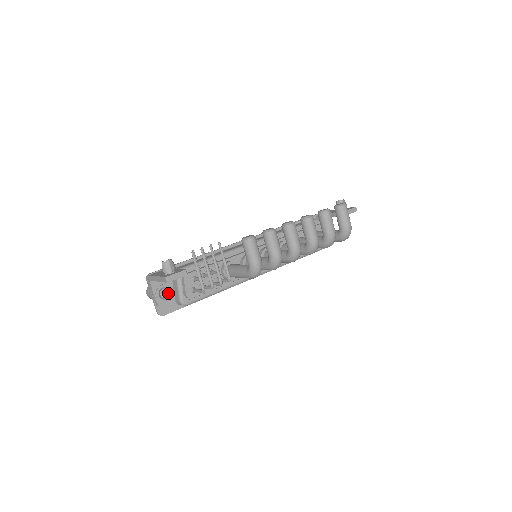
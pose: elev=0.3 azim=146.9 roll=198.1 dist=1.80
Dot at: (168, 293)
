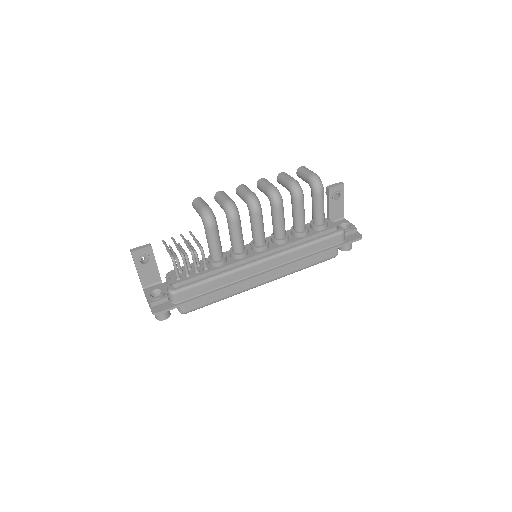
Dot at: (161, 294)
